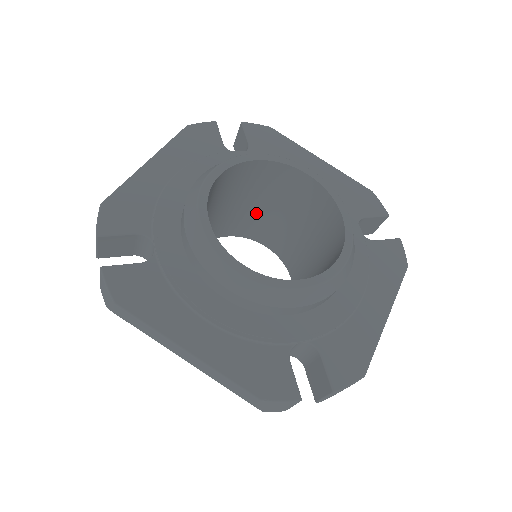
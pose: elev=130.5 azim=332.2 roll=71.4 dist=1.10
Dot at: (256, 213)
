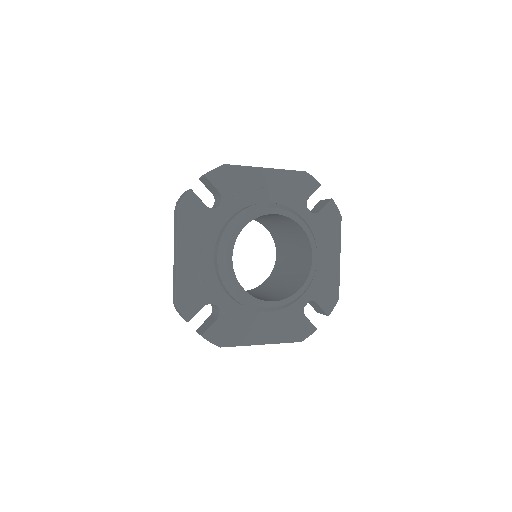
Dot at: occluded
